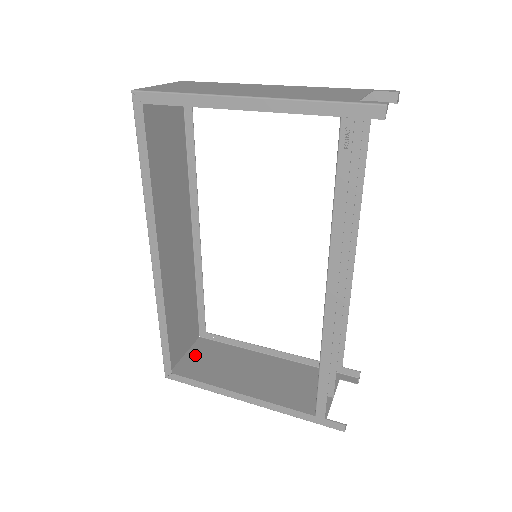
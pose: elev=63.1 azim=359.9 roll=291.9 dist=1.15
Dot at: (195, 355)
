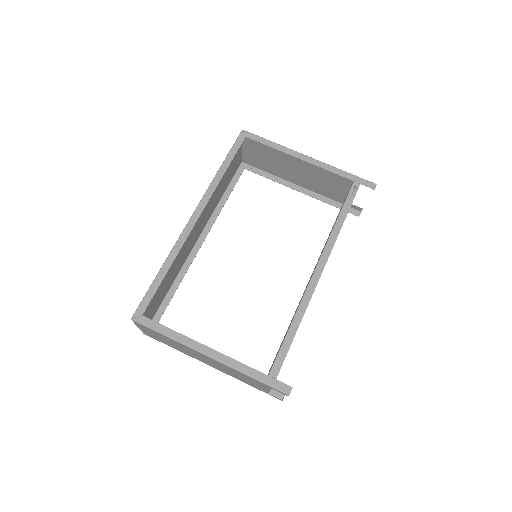
Dot at: (148, 332)
